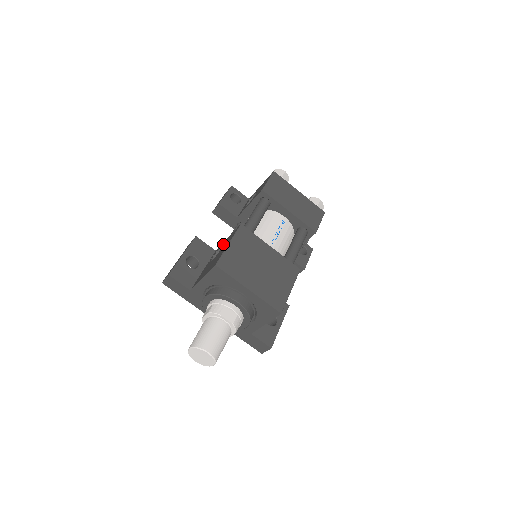
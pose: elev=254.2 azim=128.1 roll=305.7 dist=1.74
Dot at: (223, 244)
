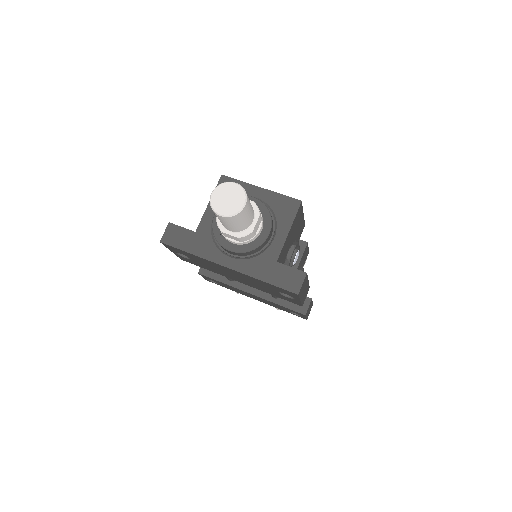
Dot at: occluded
